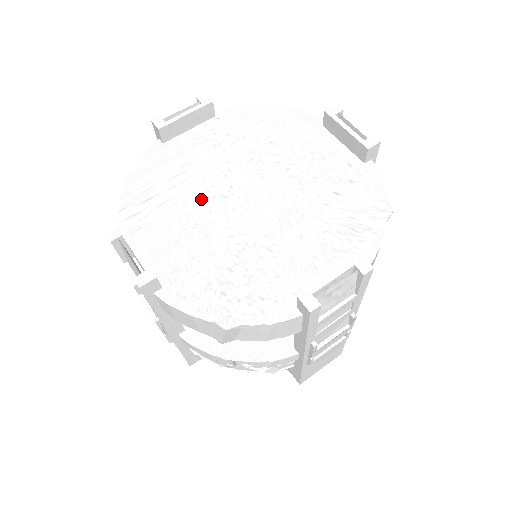
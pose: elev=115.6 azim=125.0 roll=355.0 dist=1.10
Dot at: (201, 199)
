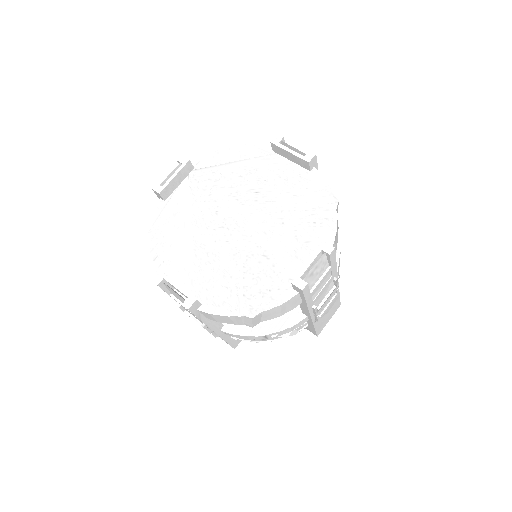
Dot at: (206, 234)
